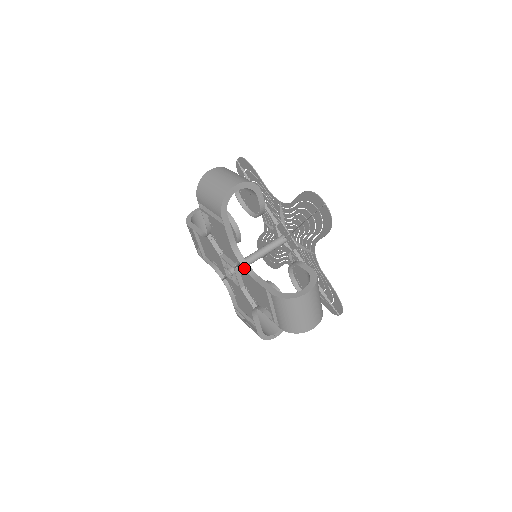
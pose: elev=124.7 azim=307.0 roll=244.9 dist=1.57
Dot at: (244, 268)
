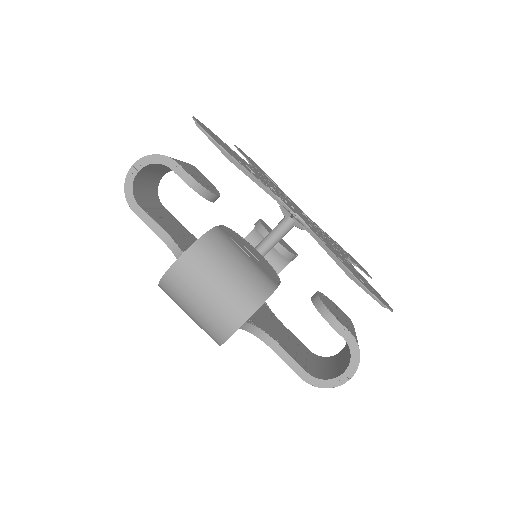
Dot at: (255, 335)
